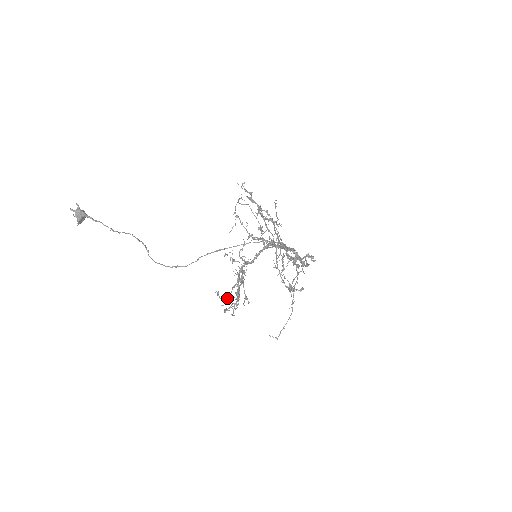
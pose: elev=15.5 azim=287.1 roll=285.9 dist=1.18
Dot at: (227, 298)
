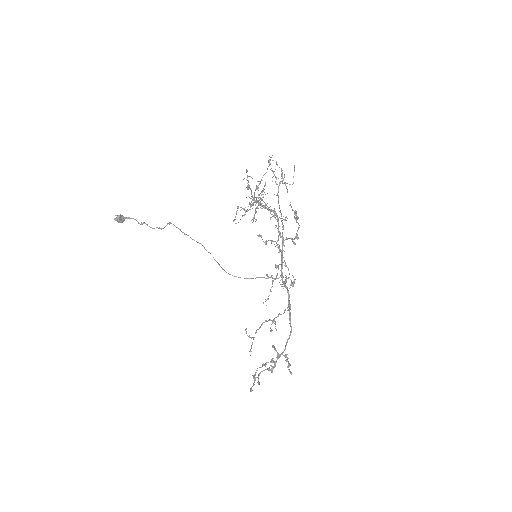
Dot at: (248, 186)
